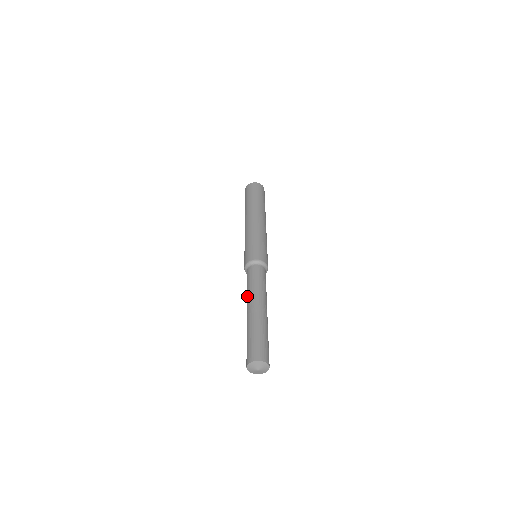
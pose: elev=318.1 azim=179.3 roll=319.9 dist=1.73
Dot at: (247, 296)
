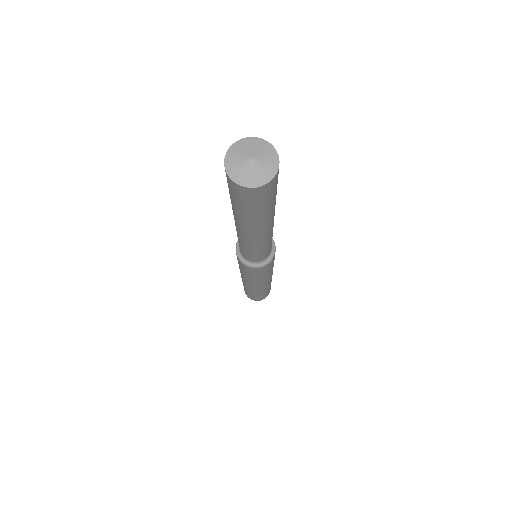
Dot at: occluded
